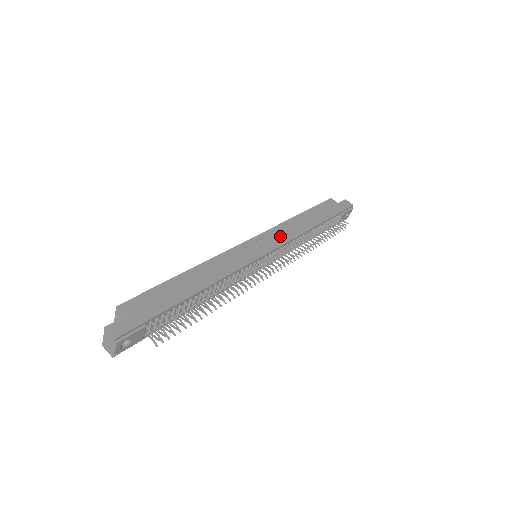
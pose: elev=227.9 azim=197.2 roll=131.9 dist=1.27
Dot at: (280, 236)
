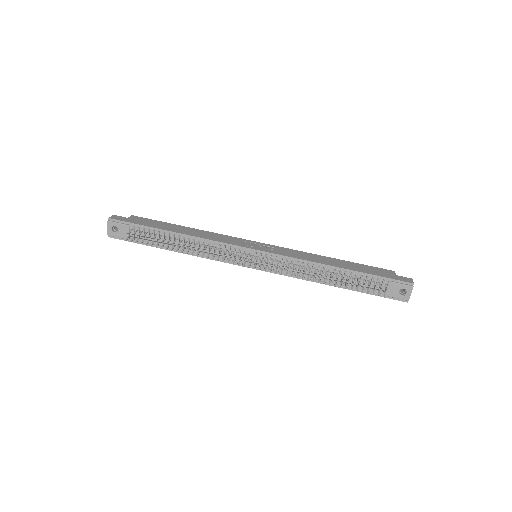
Dot at: (287, 253)
